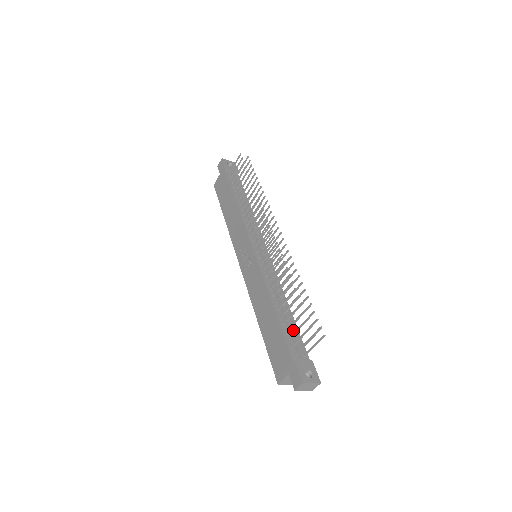
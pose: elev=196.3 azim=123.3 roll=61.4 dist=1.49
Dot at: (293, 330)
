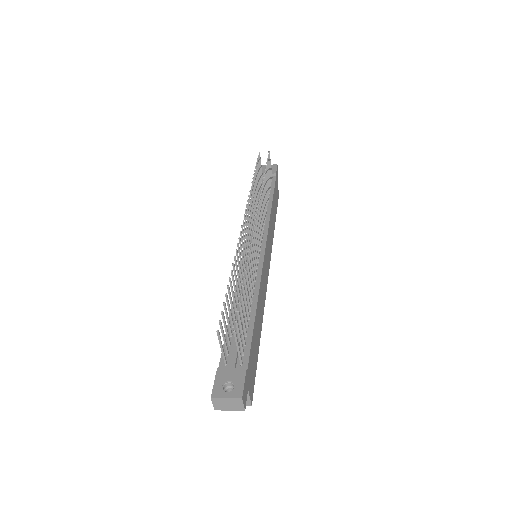
Dot at: occluded
